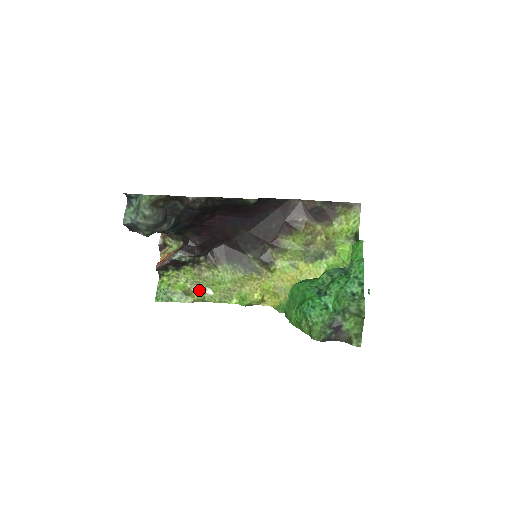
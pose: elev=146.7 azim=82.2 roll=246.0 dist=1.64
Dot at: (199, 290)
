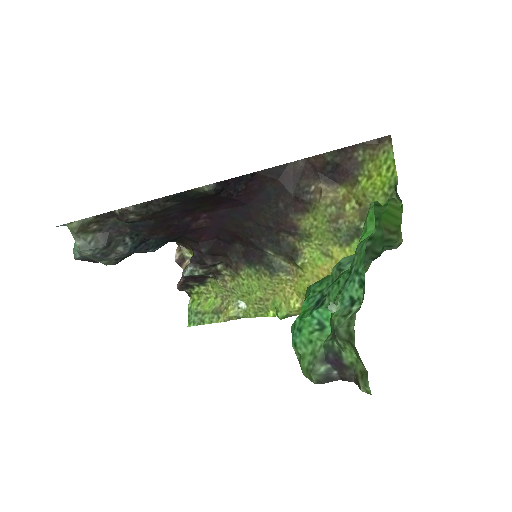
Dot at: (230, 305)
